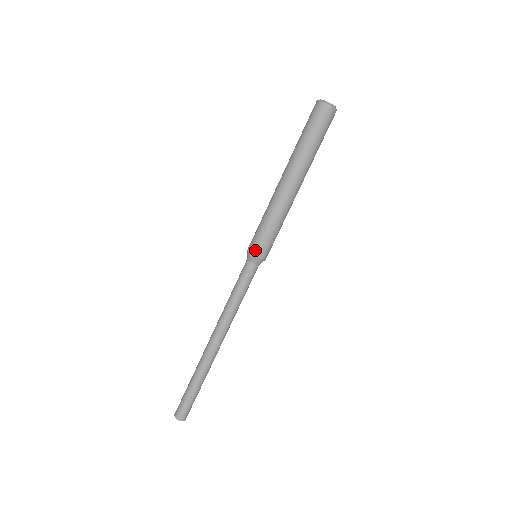
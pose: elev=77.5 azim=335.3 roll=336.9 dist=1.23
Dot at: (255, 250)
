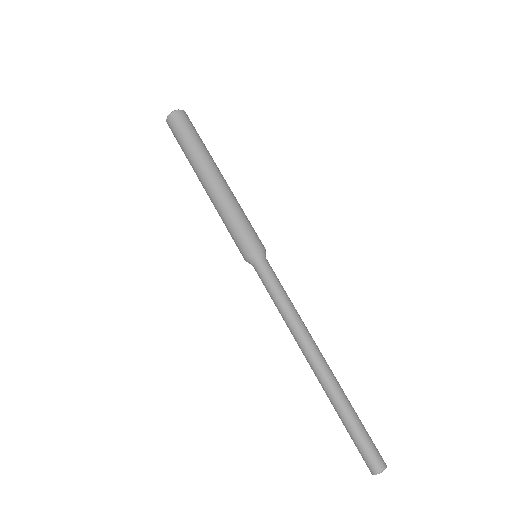
Dot at: (258, 243)
